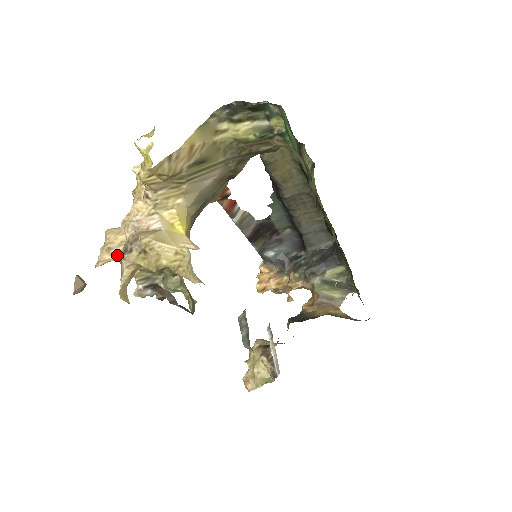
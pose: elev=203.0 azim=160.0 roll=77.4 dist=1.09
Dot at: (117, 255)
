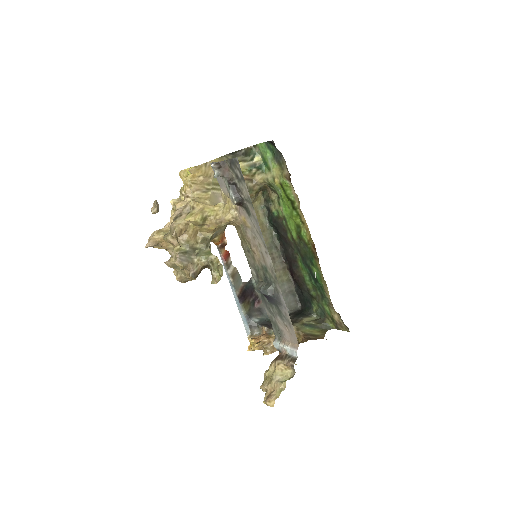
Dot at: (164, 235)
